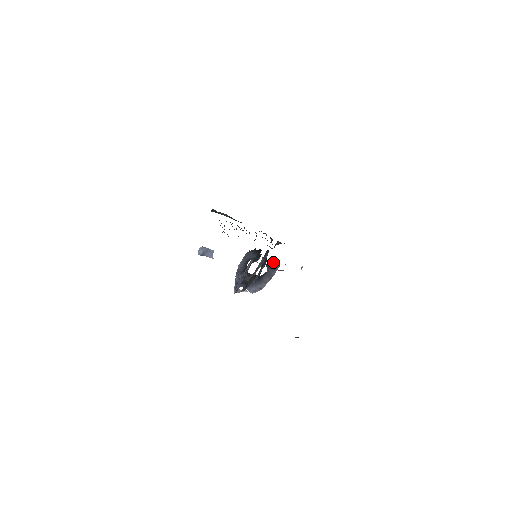
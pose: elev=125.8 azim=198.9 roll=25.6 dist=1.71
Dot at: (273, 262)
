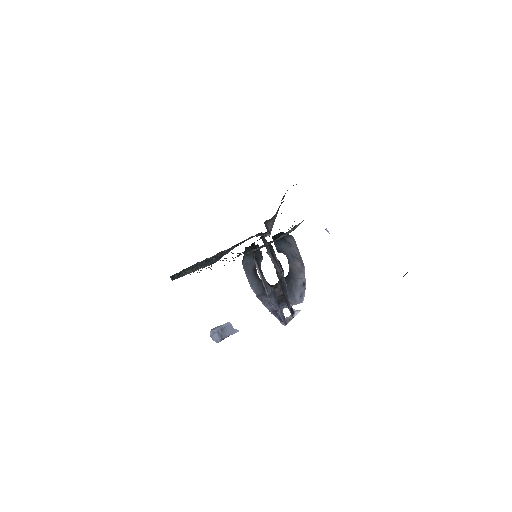
Dot at: occluded
